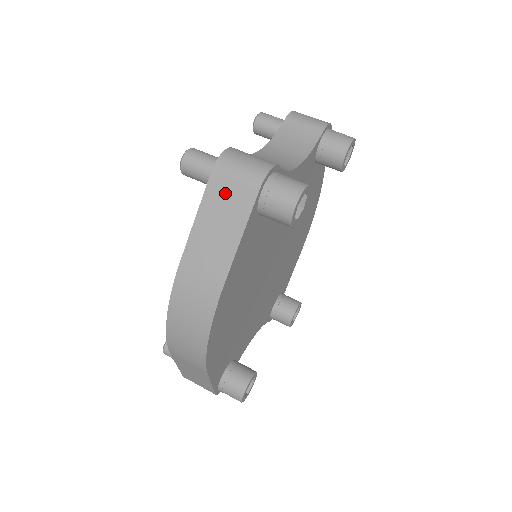
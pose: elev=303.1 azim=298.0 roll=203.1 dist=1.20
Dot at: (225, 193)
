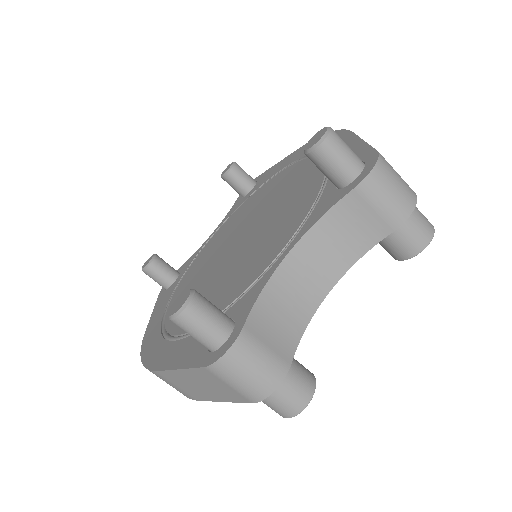
Dot at: (215, 382)
